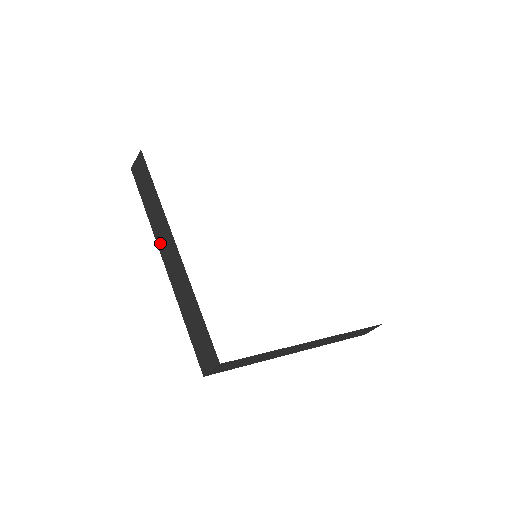
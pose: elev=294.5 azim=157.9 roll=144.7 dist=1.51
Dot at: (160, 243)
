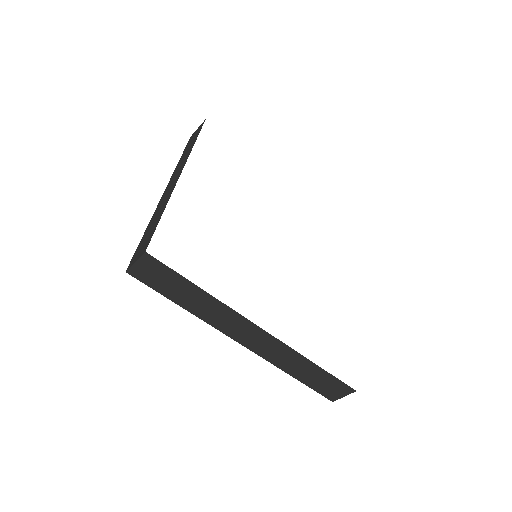
Dot at: (172, 177)
